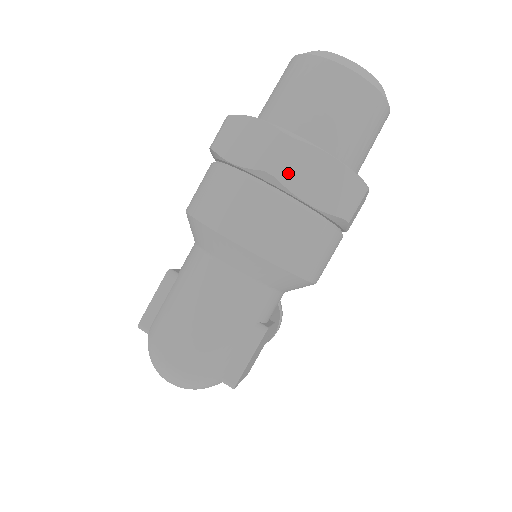
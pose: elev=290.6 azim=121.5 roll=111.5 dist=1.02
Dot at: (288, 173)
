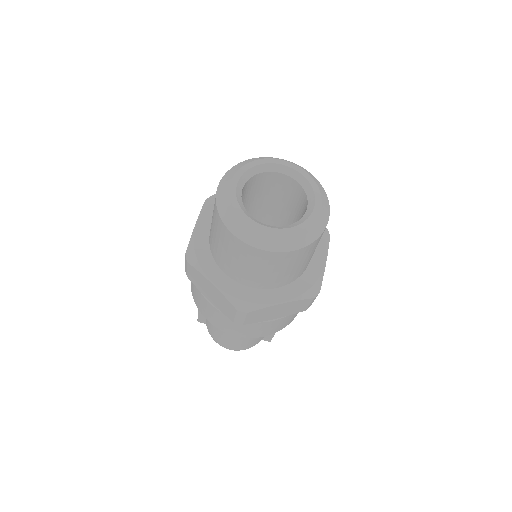
Dot at: (252, 320)
